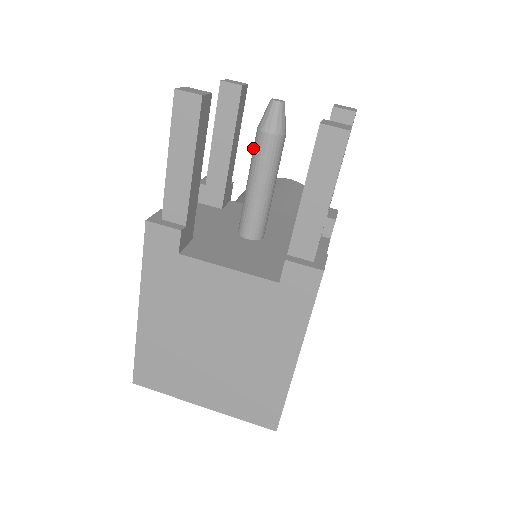
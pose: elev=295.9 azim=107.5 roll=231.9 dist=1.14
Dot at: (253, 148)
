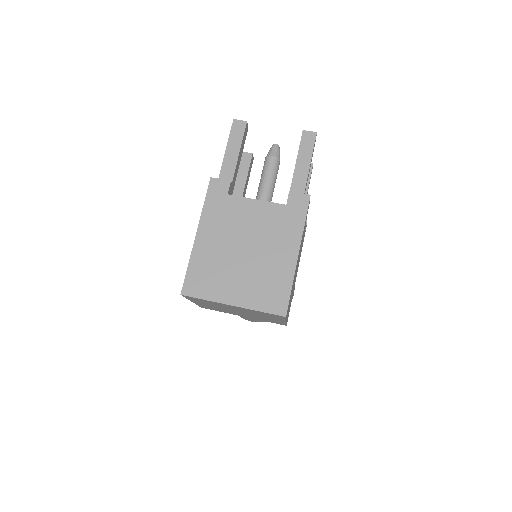
Dot at: (263, 167)
